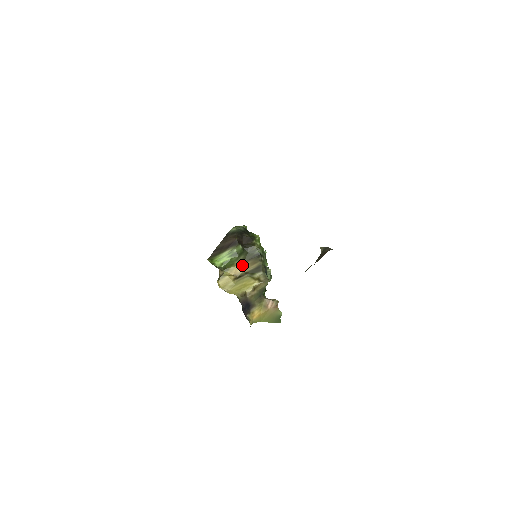
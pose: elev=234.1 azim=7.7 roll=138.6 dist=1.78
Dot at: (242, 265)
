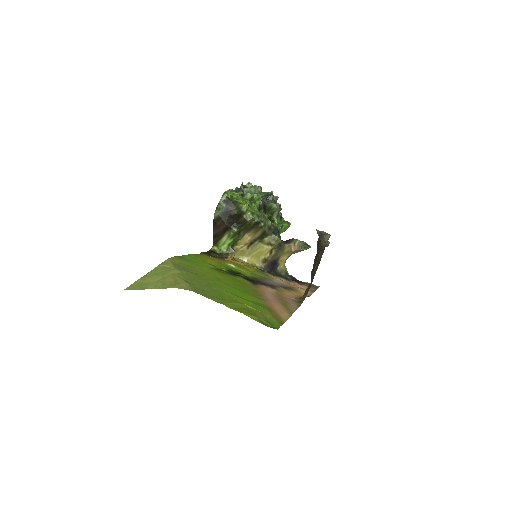
Dot at: (247, 235)
